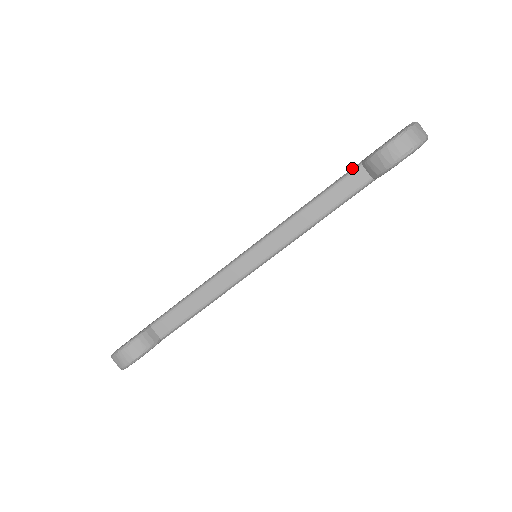
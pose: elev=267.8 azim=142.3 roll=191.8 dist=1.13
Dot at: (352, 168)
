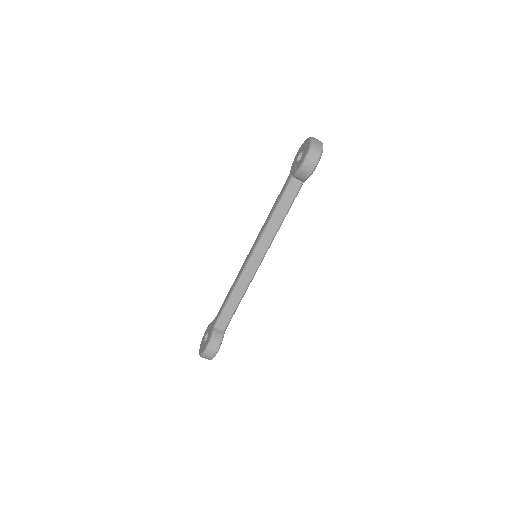
Dot at: (288, 181)
